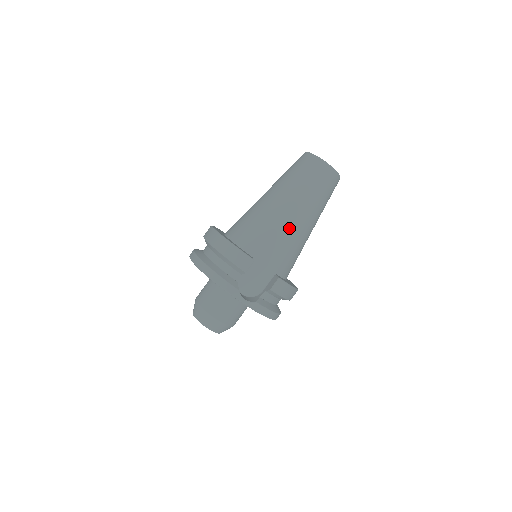
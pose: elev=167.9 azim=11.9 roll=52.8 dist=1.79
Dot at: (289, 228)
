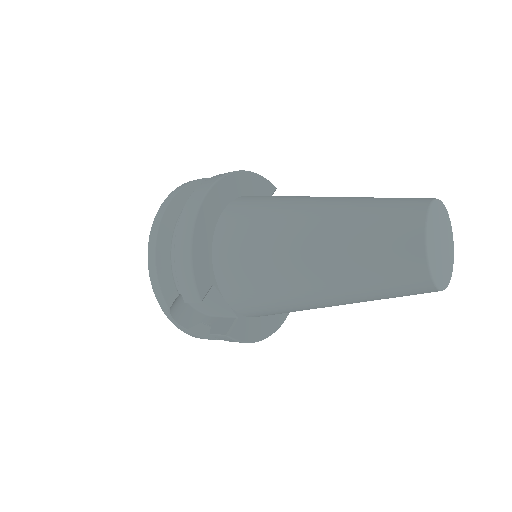
Dot at: (290, 294)
